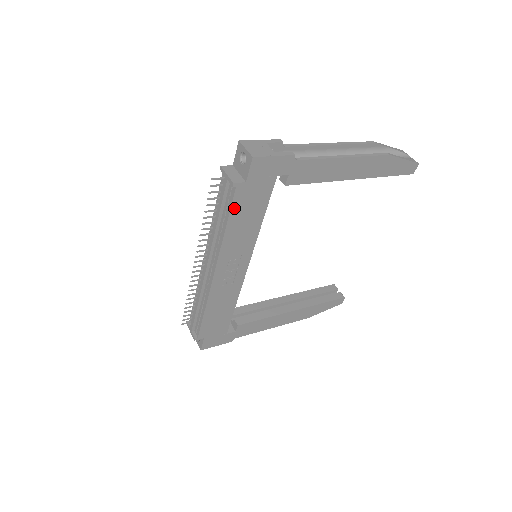
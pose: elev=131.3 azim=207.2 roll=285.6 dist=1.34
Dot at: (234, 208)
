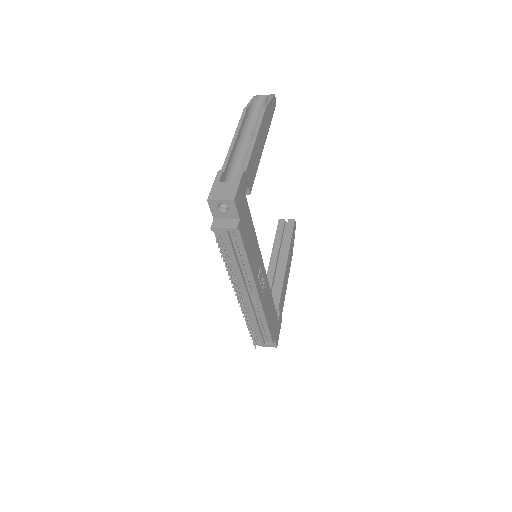
Dot at: (244, 243)
